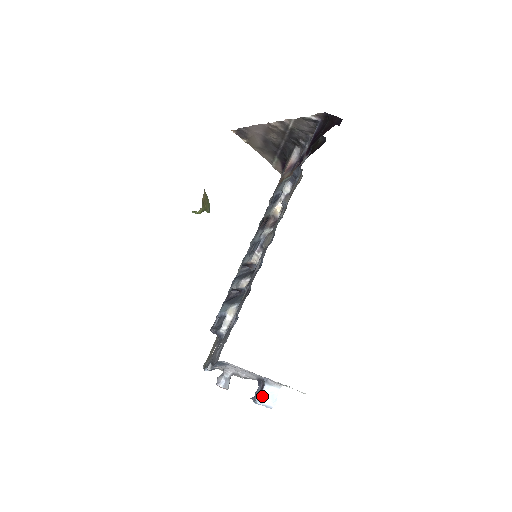
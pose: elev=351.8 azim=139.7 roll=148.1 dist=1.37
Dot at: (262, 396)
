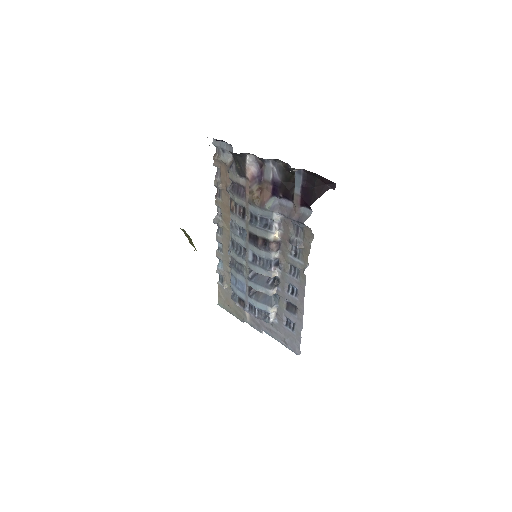
Dot at: occluded
